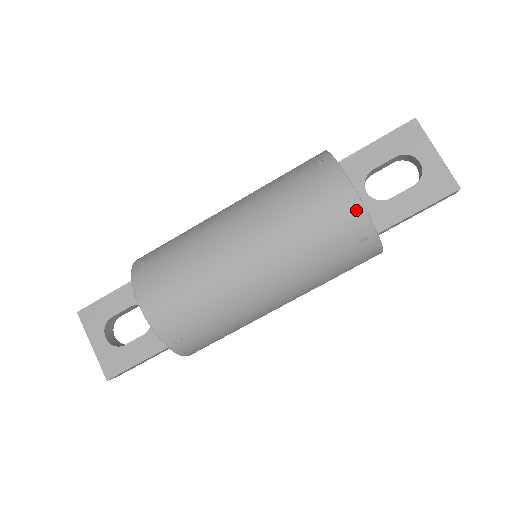
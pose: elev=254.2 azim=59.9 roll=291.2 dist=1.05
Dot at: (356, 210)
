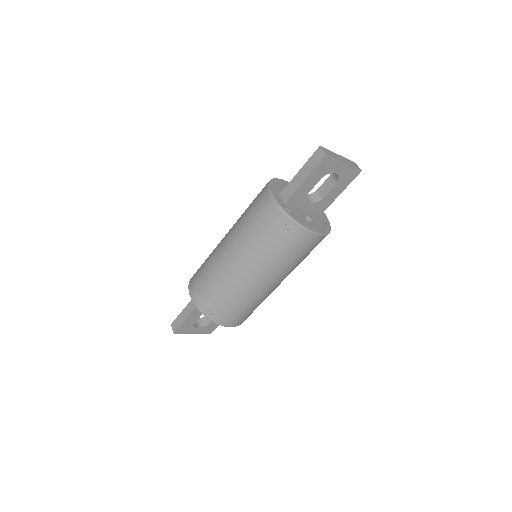
Dot at: (322, 238)
